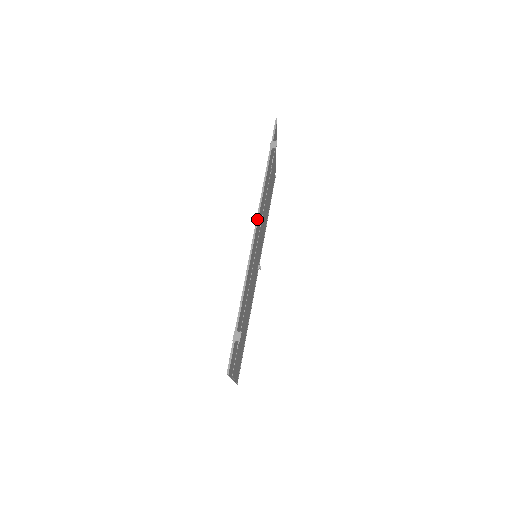
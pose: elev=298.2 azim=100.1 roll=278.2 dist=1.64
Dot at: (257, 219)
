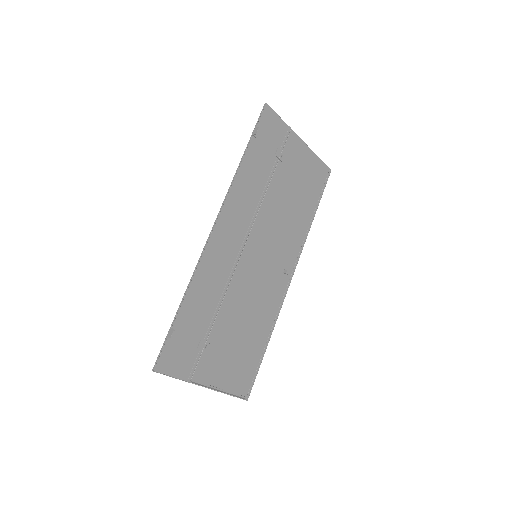
Dot at: (219, 212)
